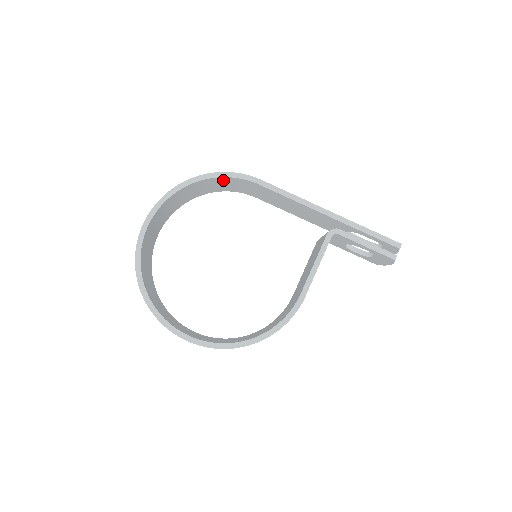
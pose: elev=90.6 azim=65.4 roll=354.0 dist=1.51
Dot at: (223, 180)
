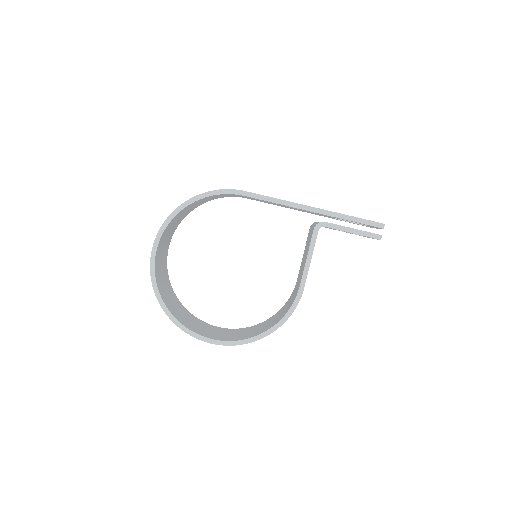
Dot at: (212, 196)
